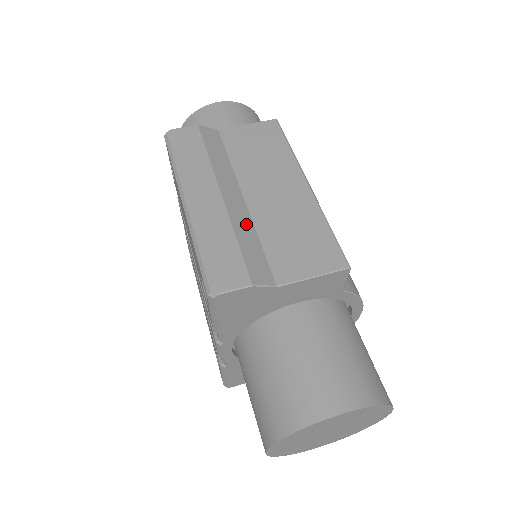
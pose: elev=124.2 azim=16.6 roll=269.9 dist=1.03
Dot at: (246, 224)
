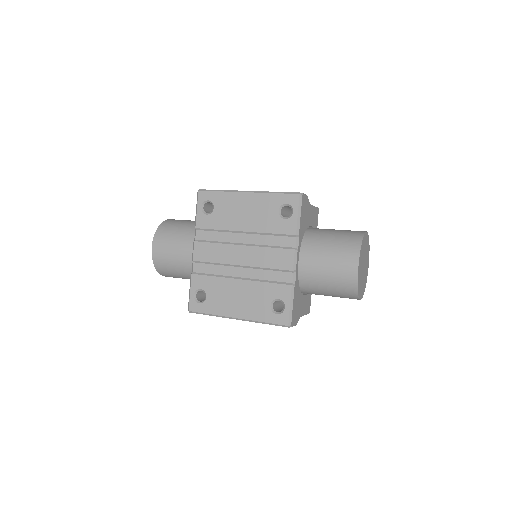
Dot at: occluded
